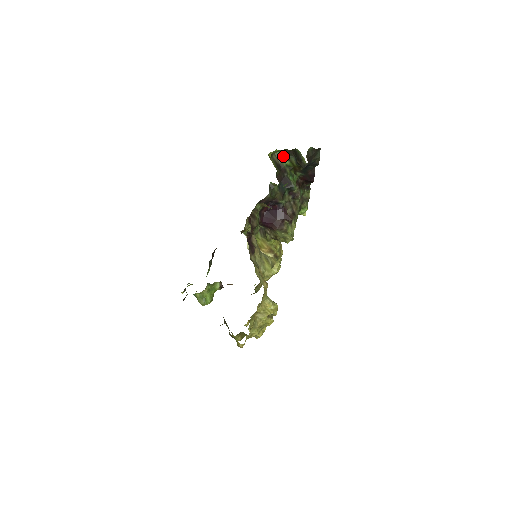
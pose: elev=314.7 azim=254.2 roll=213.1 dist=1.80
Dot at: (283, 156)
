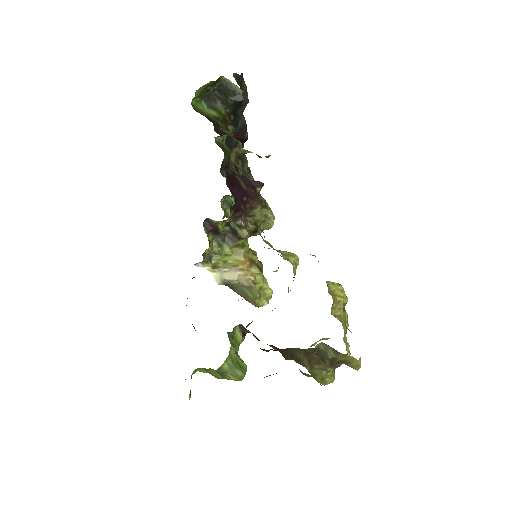
Dot at: (204, 107)
